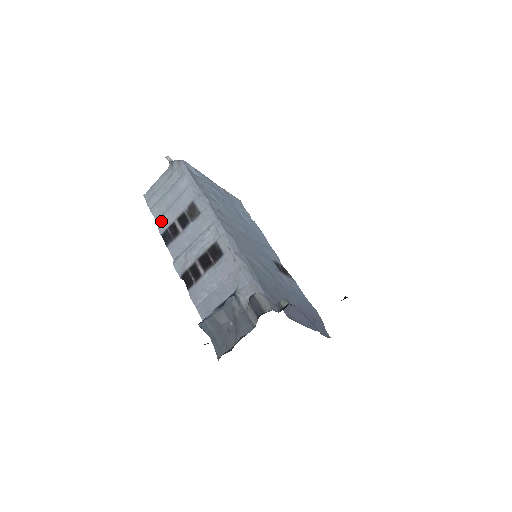
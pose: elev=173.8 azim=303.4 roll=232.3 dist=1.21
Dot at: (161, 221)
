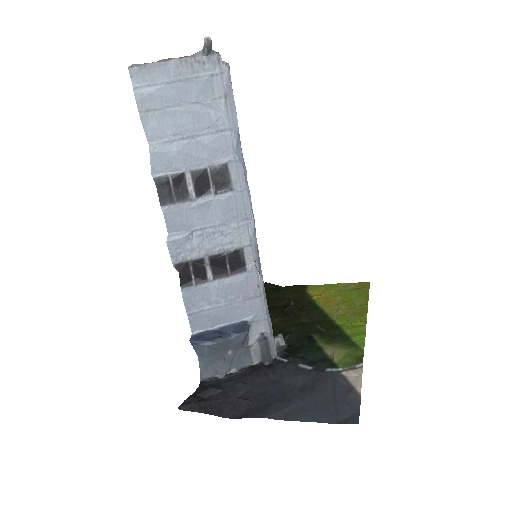
Dot at: (160, 154)
